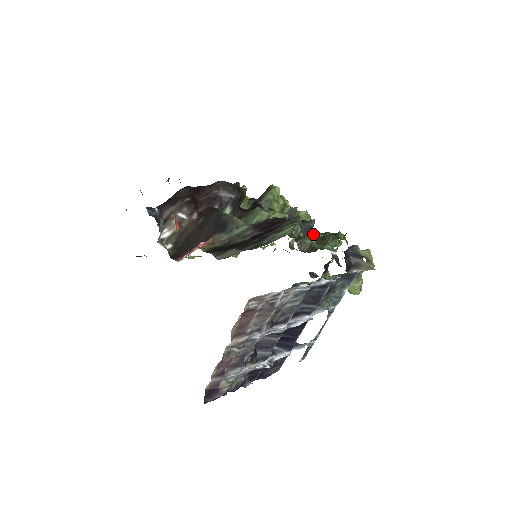
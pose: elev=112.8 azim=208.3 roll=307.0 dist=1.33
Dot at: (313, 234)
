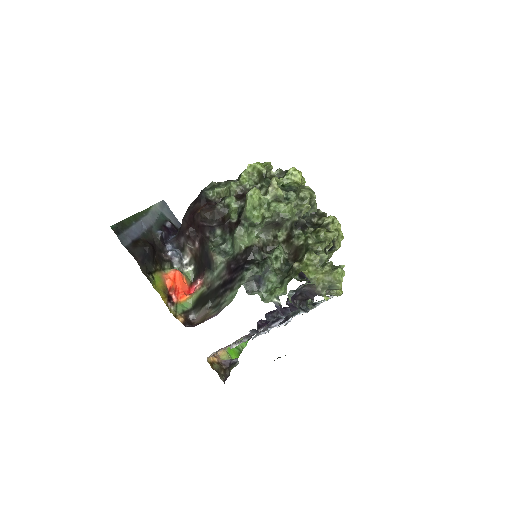
Dot at: (268, 276)
